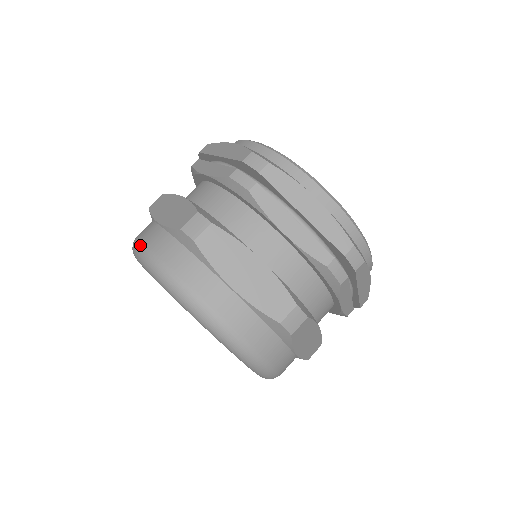
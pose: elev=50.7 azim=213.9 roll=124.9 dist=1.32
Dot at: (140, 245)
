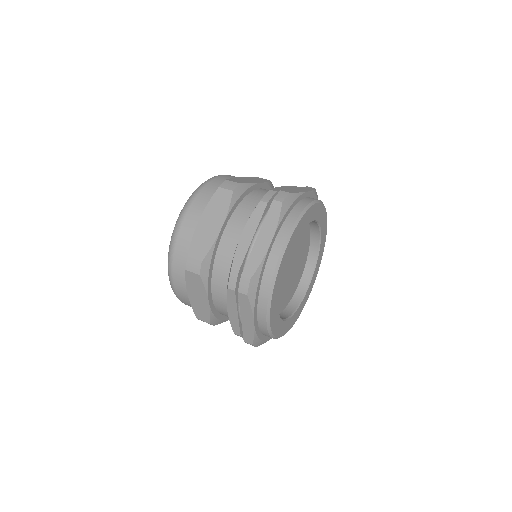
Dot at: (182, 218)
